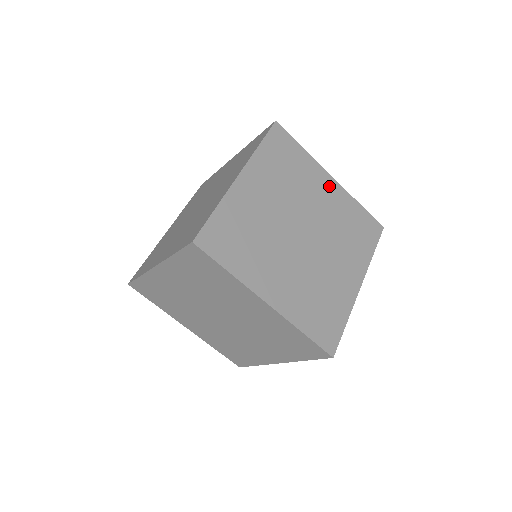
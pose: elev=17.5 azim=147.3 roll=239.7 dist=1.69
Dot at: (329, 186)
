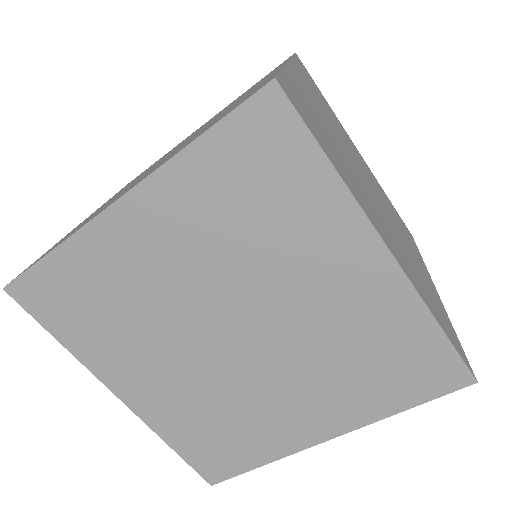
Dot at: (363, 268)
